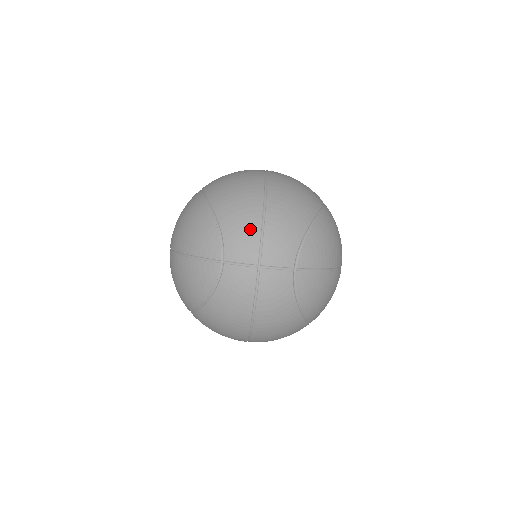
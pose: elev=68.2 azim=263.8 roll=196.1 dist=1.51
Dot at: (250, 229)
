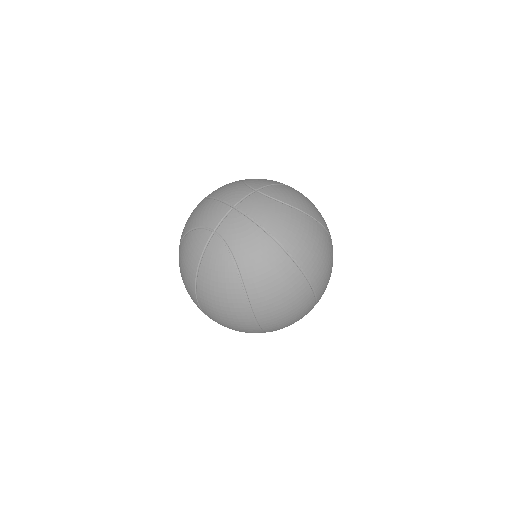
Dot at: (209, 206)
